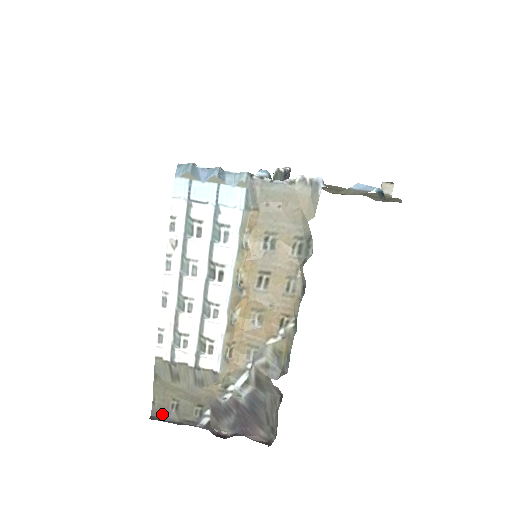
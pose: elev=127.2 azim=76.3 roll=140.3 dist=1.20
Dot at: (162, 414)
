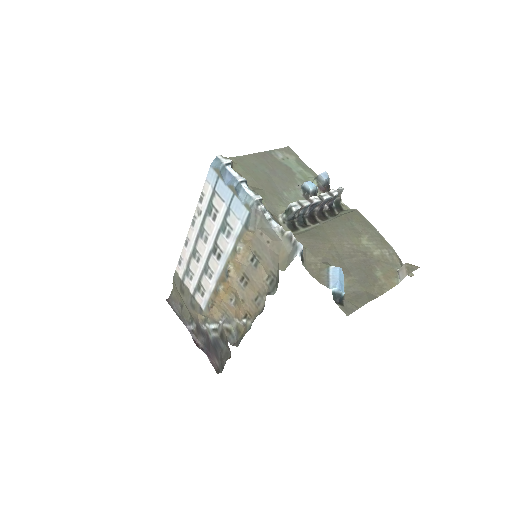
Dot at: (174, 303)
